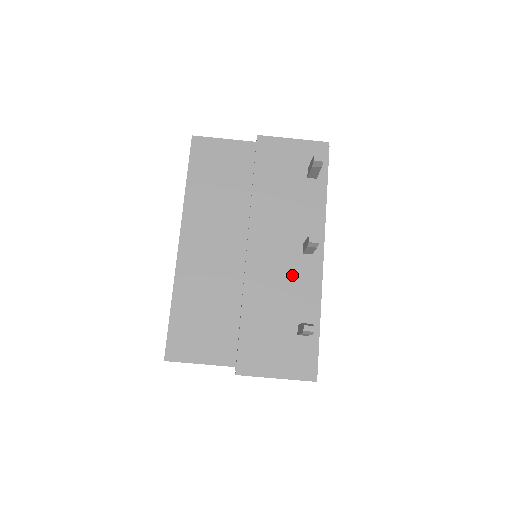
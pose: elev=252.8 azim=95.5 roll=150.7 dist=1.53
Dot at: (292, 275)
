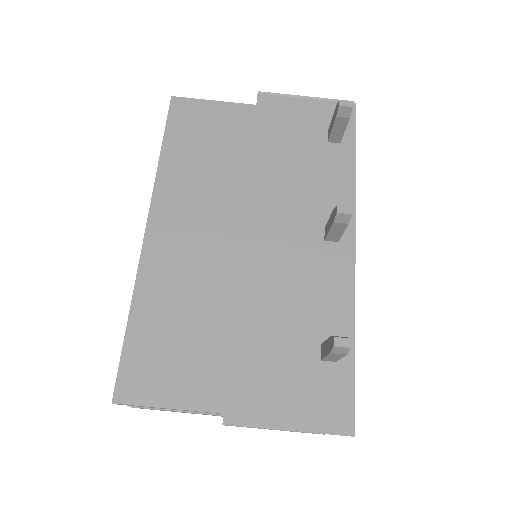
Dot at: (310, 271)
